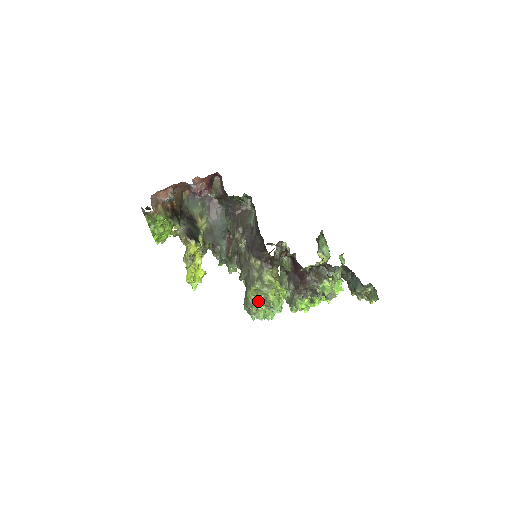
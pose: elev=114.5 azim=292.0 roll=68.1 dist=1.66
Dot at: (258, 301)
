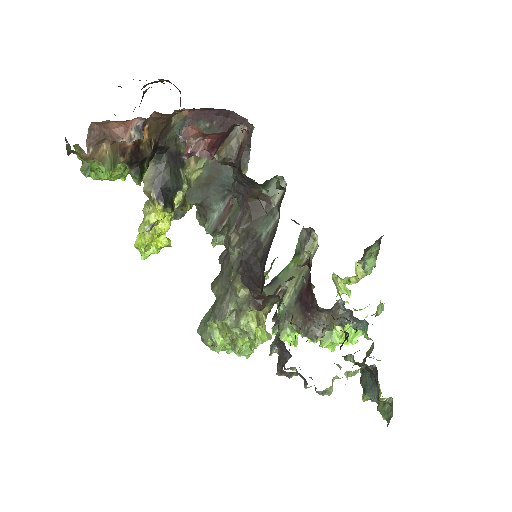
Dot at: (220, 337)
